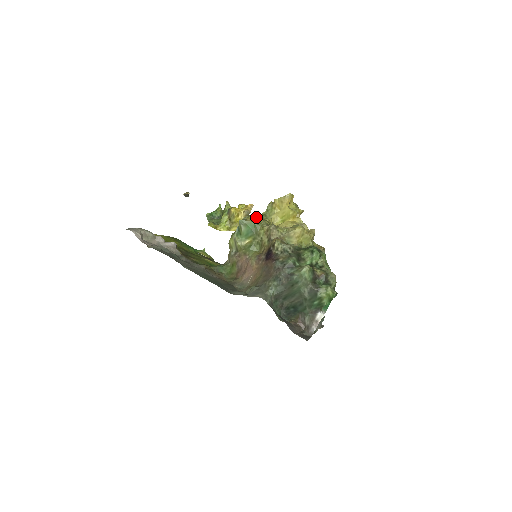
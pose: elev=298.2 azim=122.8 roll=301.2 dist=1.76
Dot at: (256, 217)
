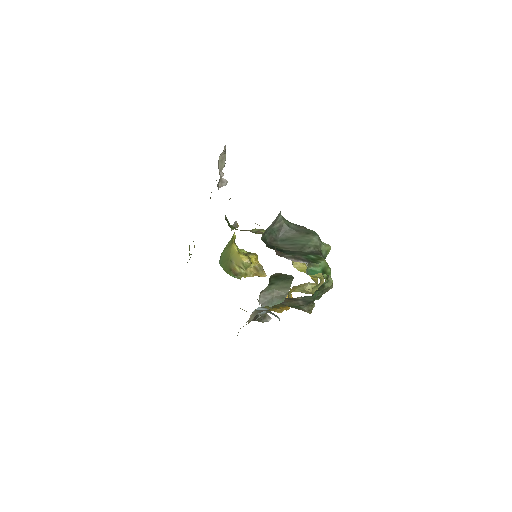
Dot at: occluded
